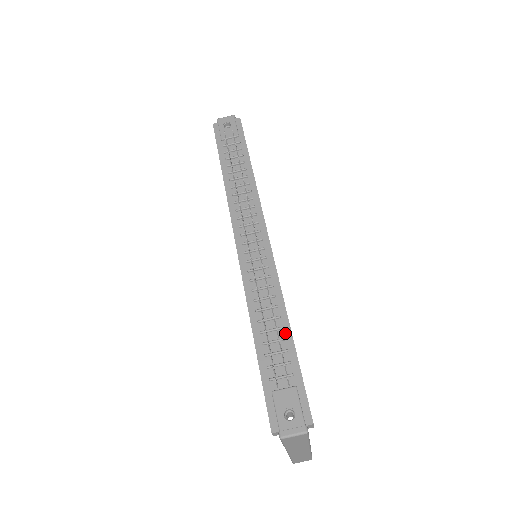
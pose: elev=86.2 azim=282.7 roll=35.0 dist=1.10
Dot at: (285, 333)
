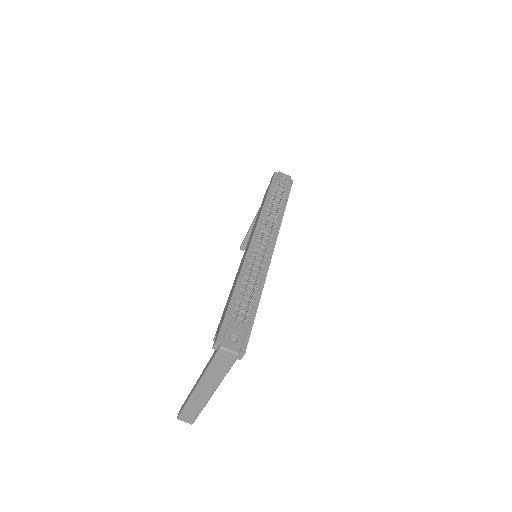
Dot at: (256, 299)
